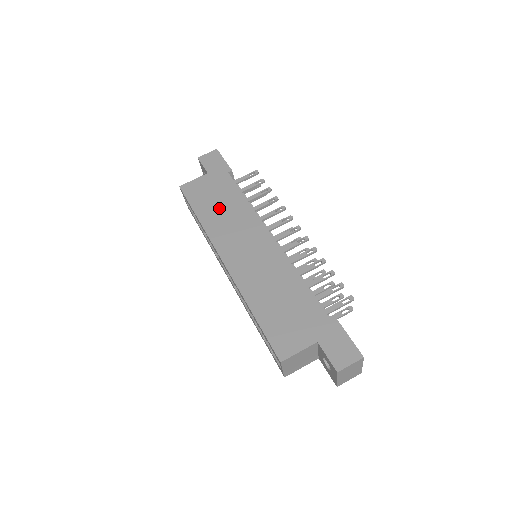
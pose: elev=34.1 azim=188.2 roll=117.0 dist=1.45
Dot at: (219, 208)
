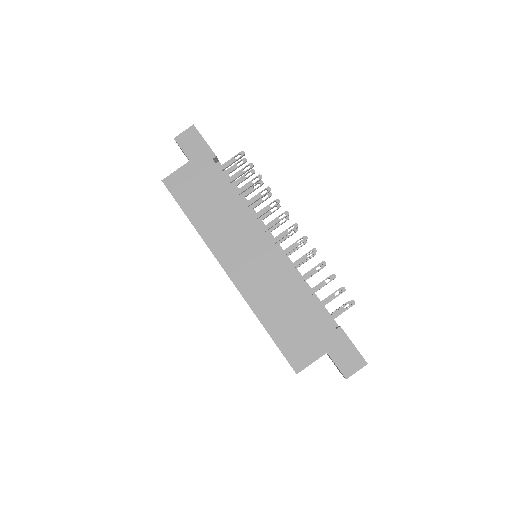
Dot at: (211, 209)
